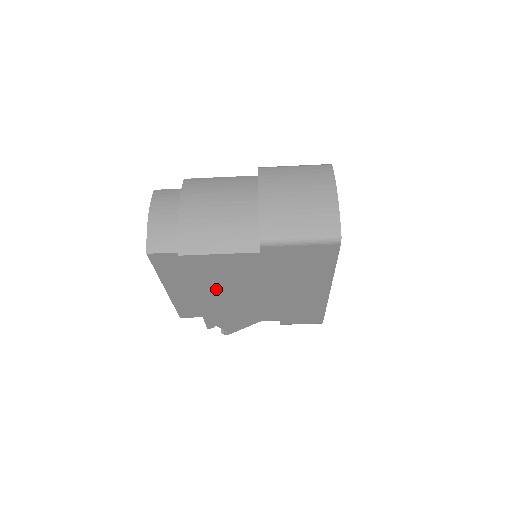
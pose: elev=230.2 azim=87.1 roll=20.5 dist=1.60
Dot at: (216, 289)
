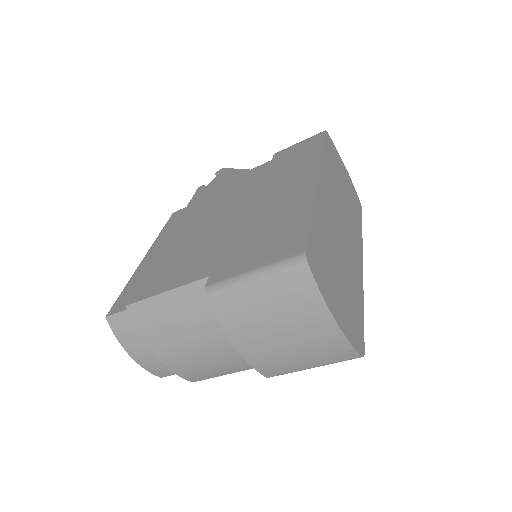
Dot at: occluded
